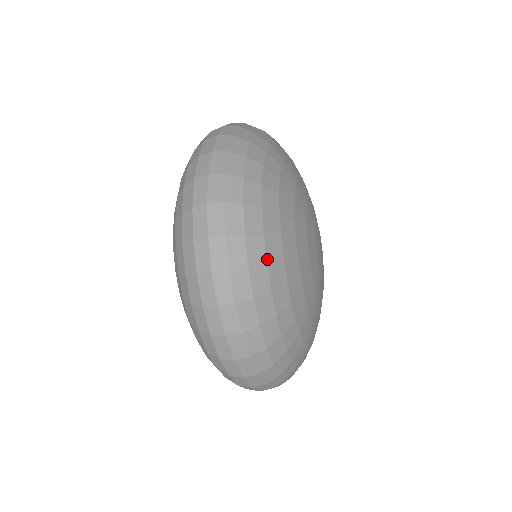
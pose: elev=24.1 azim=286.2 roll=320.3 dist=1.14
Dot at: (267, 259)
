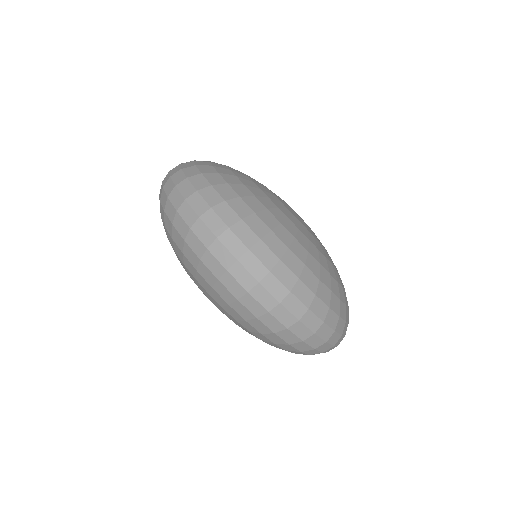
Dot at: (213, 165)
